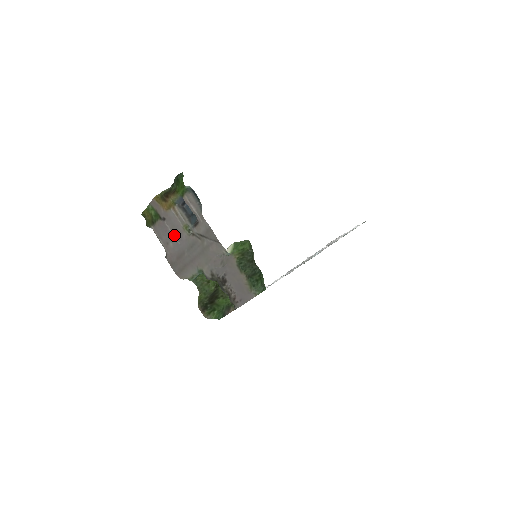
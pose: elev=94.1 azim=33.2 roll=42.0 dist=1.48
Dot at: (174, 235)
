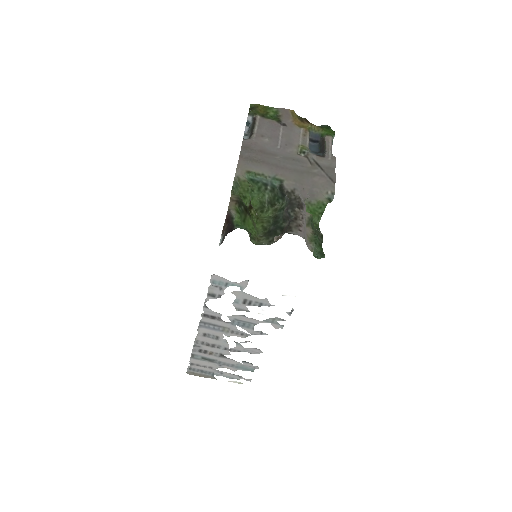
Dot at: (282, 139)
